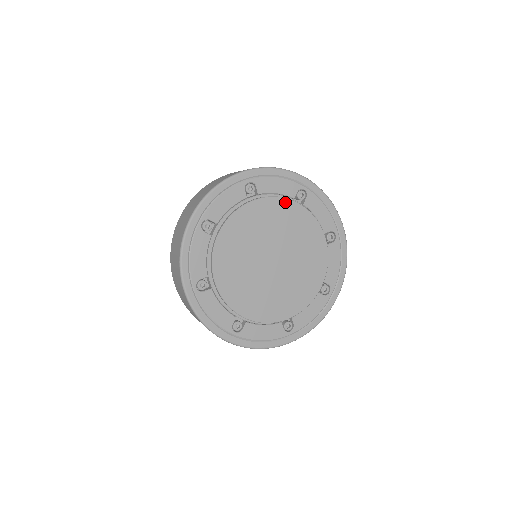
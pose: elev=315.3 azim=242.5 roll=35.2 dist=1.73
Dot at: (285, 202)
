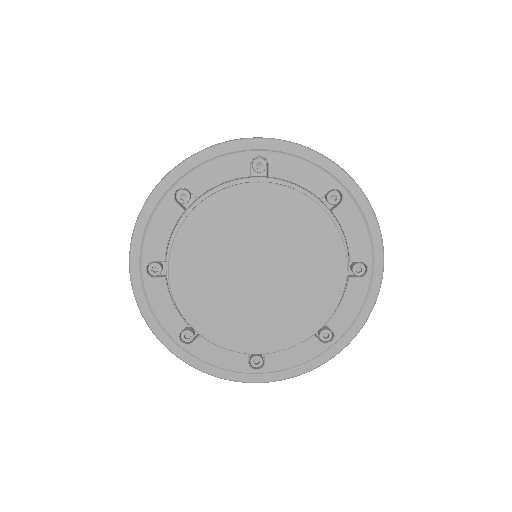
Dot at: (302, 200)
